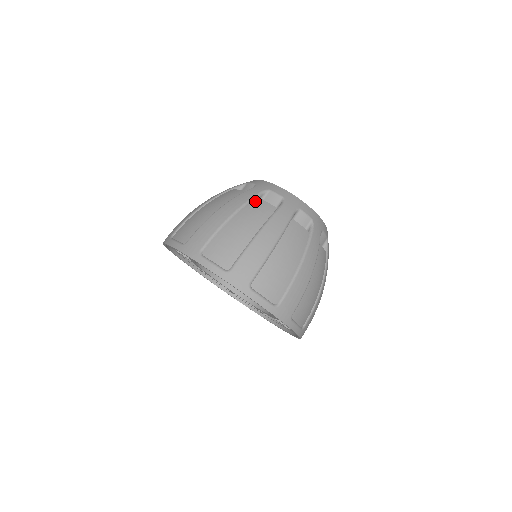
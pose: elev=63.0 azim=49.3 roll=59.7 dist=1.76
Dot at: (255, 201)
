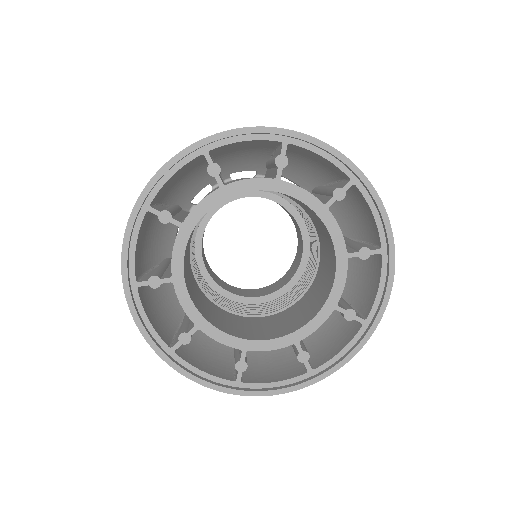
Dot at: occluded
